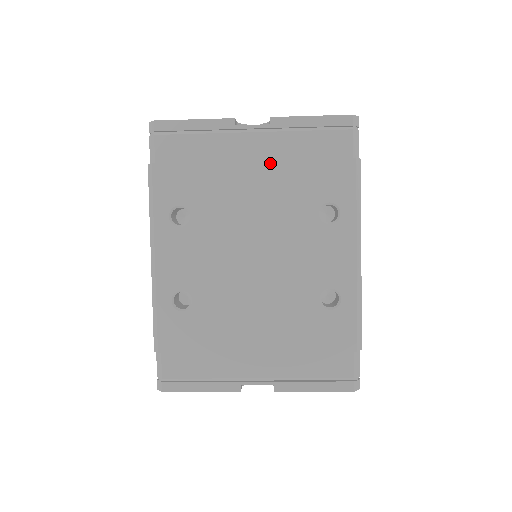
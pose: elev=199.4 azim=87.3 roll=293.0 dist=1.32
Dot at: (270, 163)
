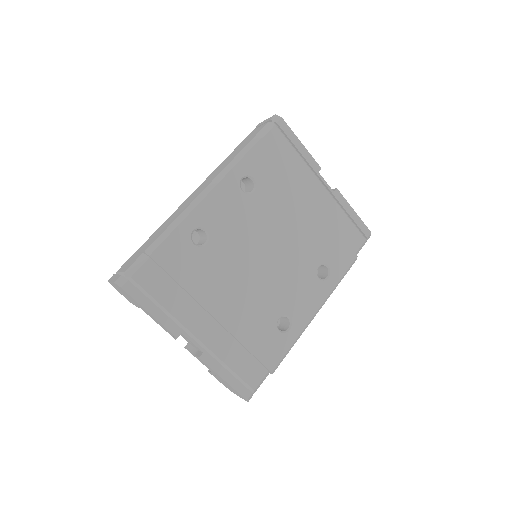
Dot at: (319, 212)
